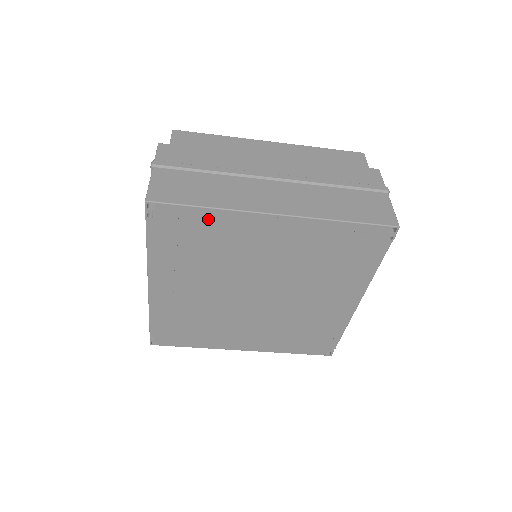
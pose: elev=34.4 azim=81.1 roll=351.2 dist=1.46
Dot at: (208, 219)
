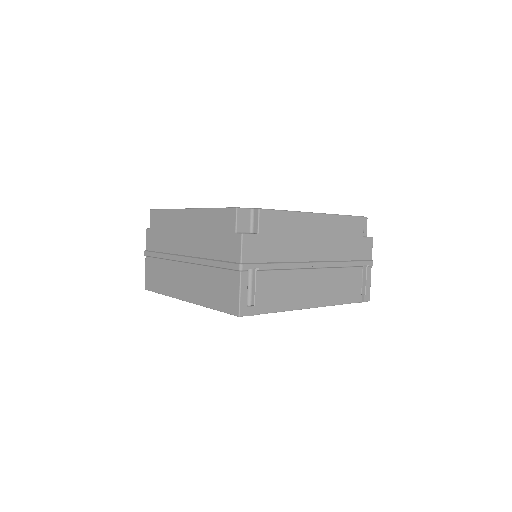
Dot at: occluded
